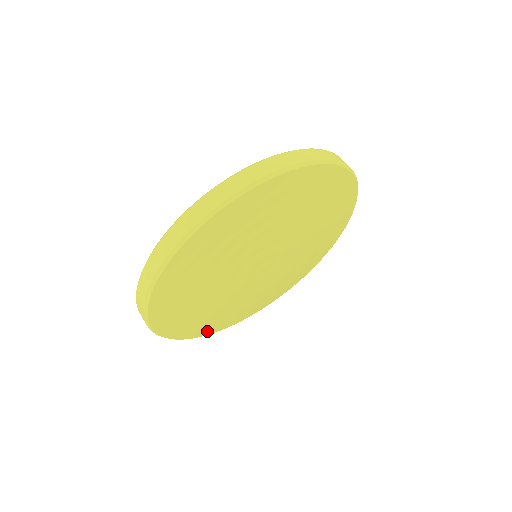
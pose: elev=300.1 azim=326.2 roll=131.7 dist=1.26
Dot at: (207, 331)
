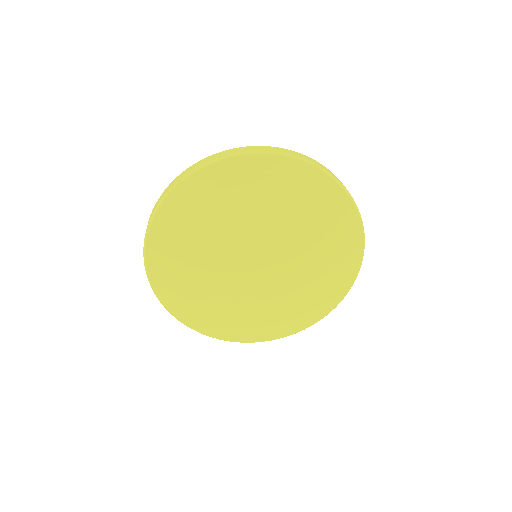
Dot at: (250, 336)
